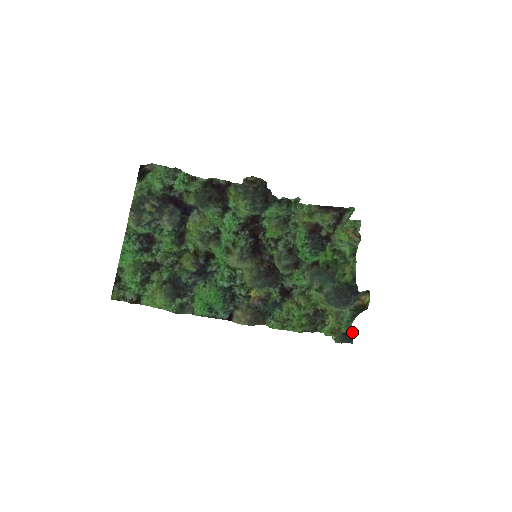
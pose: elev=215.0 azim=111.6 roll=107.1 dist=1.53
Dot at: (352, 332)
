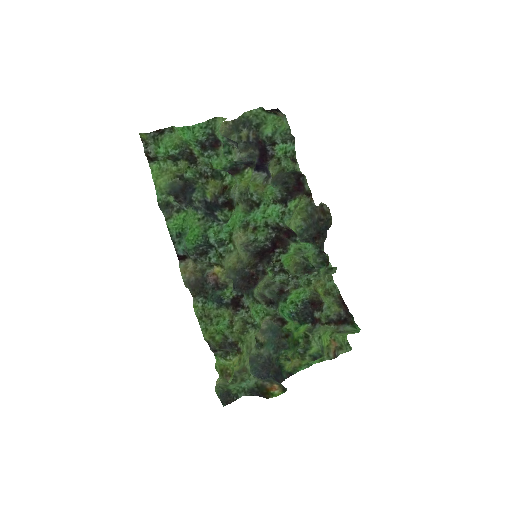
Dot at: (235, 400)
